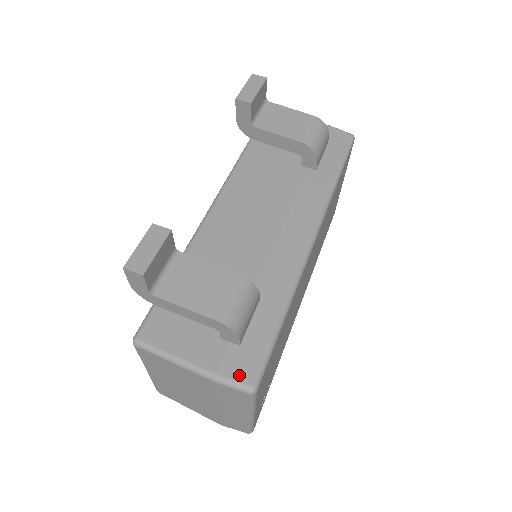
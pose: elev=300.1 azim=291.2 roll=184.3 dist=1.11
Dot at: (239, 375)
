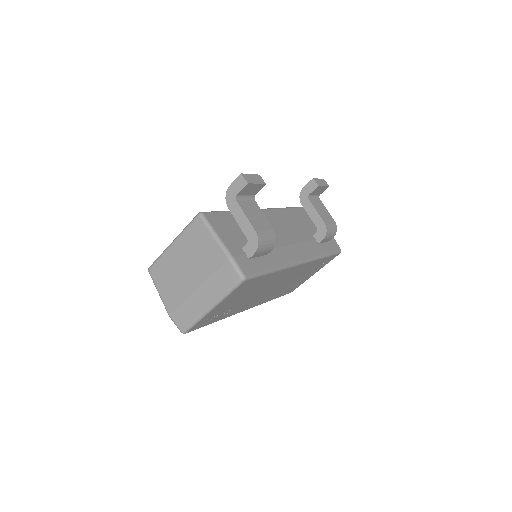
Dot at: (242, 267)
